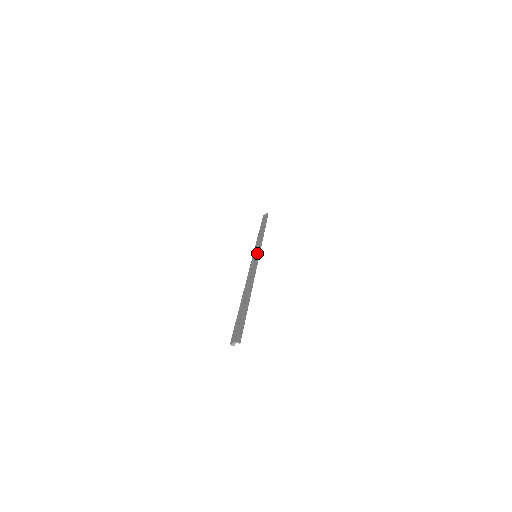
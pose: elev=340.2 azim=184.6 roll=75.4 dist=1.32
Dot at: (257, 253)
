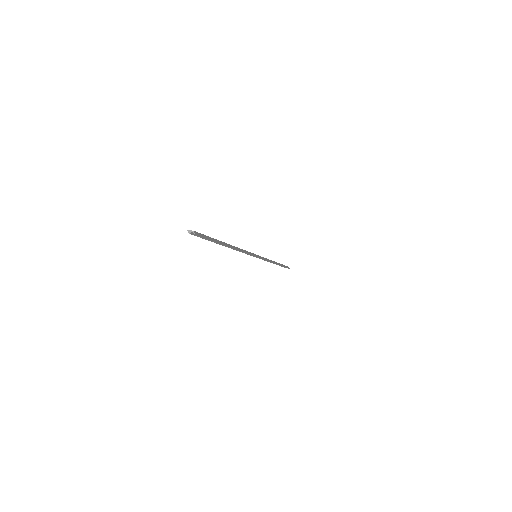
Dot at: occluded
